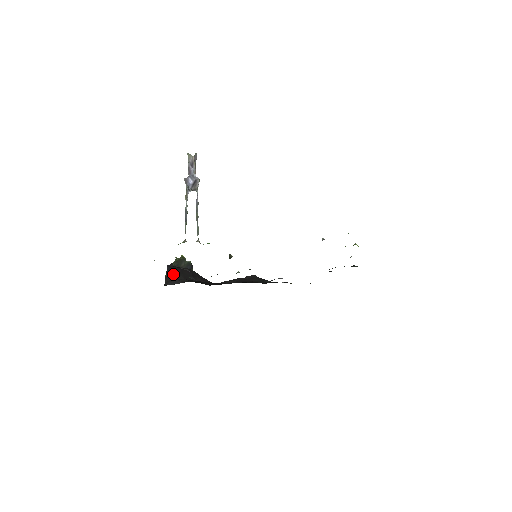
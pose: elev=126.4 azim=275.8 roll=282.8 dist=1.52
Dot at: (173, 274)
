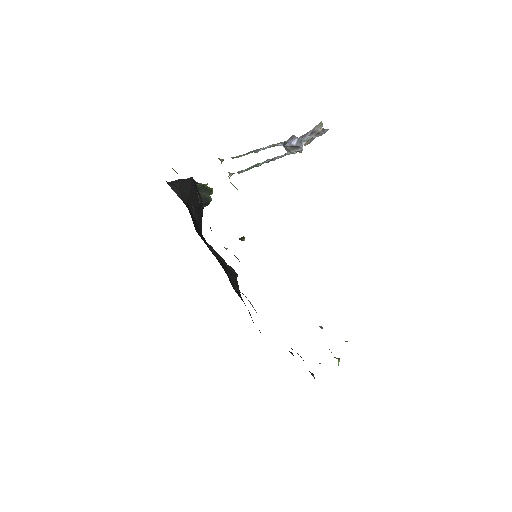
Dot at: (186, 186)
